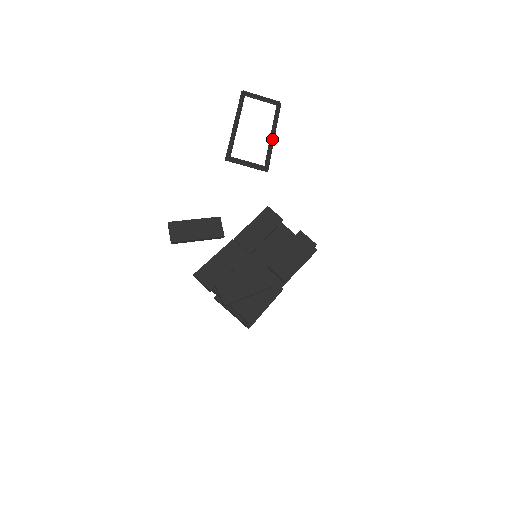
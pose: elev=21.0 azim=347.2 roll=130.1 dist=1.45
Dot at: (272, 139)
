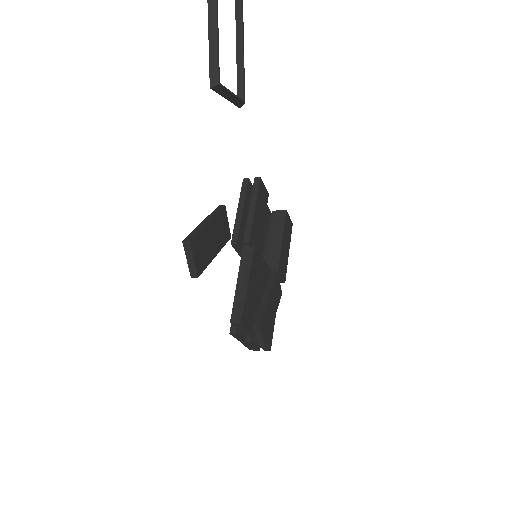
Dot at: (243, 45)
